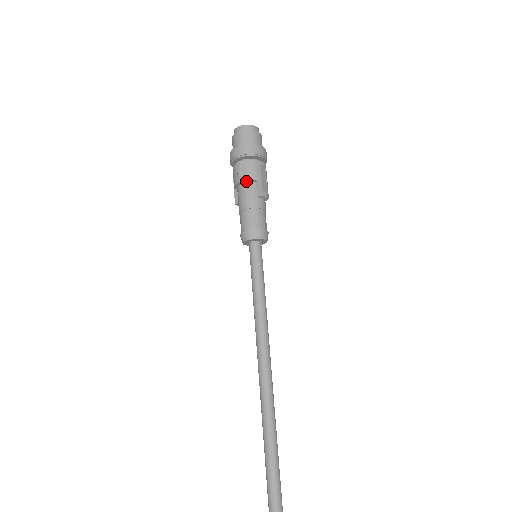
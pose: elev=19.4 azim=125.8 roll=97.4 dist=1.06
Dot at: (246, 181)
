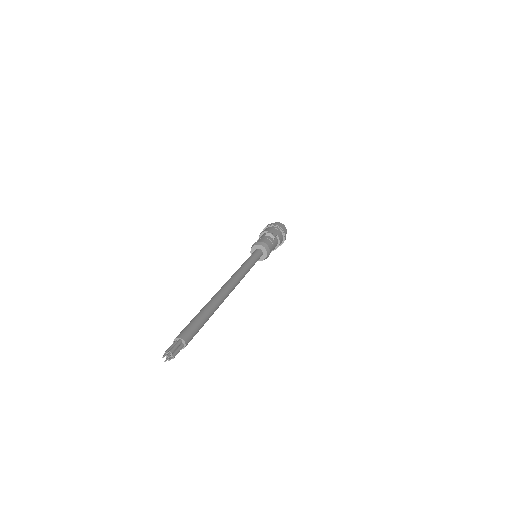
Dot at: (262, 234)
